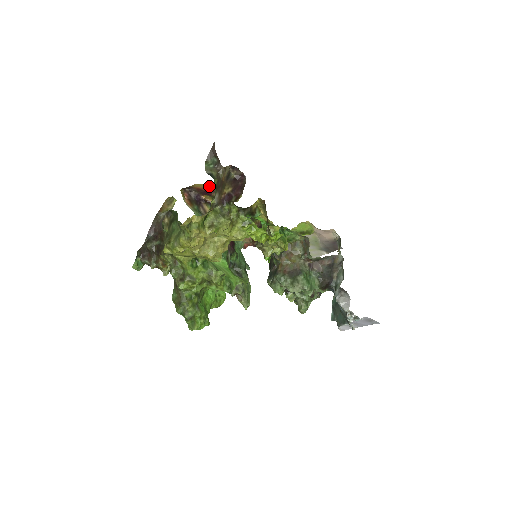
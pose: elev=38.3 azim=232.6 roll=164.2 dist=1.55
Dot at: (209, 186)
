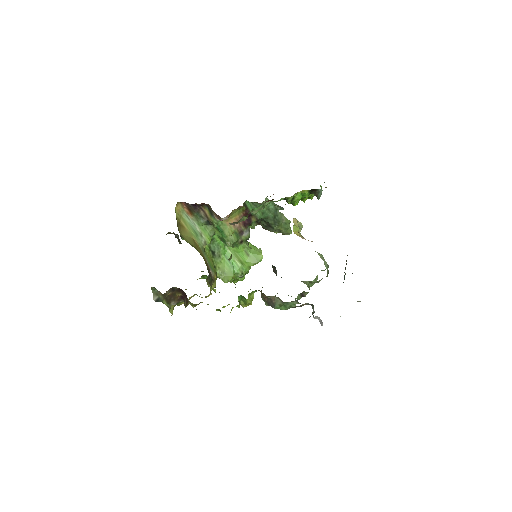
Dot at: occluded
